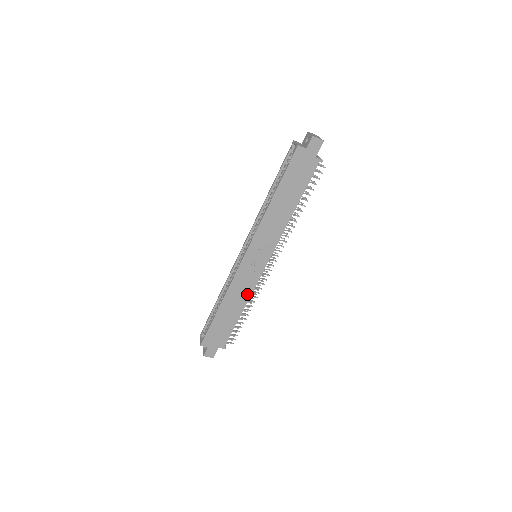
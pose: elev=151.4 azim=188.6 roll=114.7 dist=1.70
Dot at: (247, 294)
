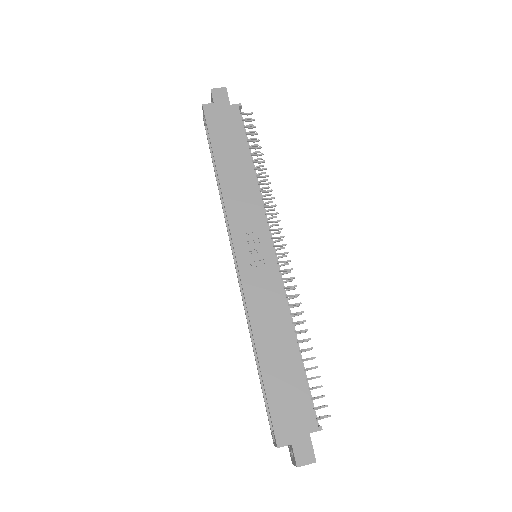
Dot at: (281, 309)
